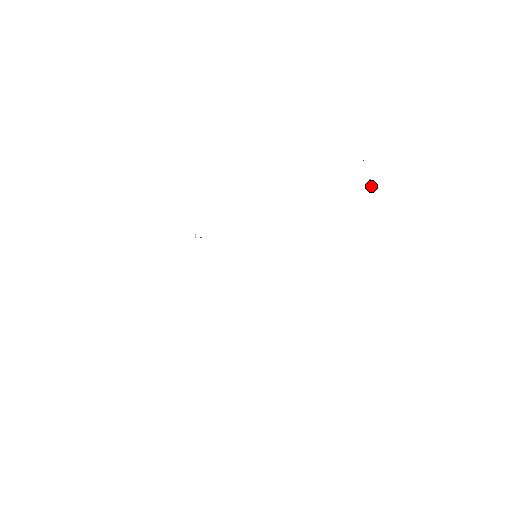
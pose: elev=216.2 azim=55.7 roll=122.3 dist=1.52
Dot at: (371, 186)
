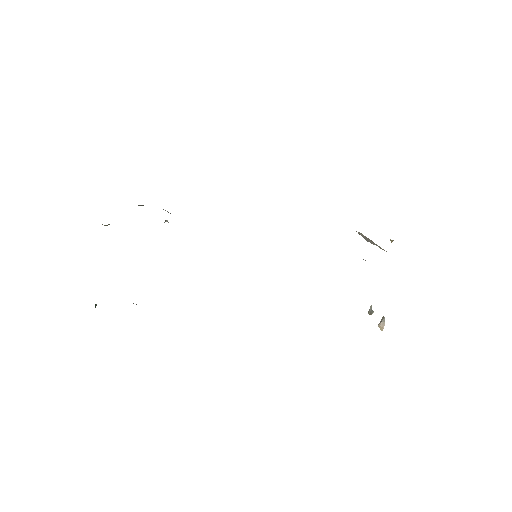
Dot at: (382, 326)
